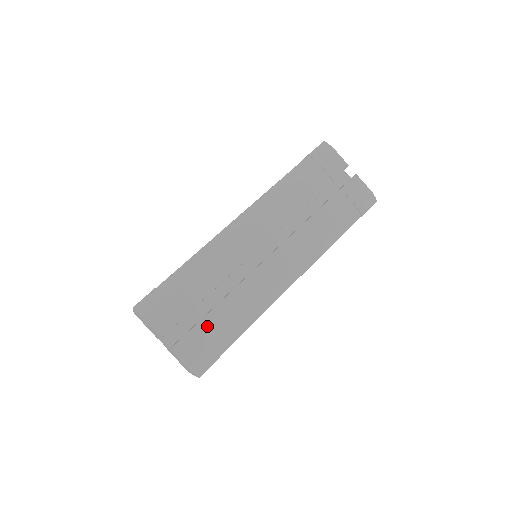
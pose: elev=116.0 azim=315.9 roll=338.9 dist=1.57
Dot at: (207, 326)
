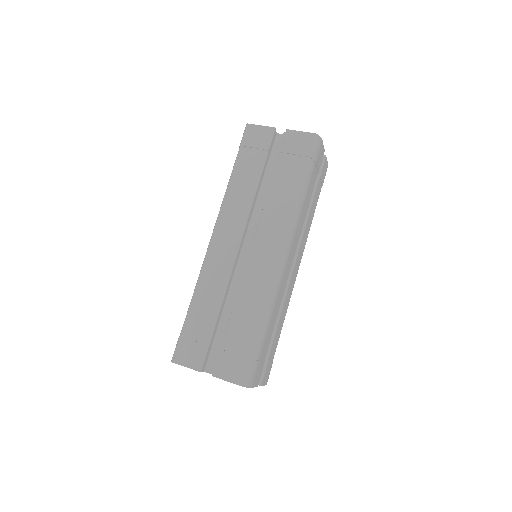
Dot at: (272, 352)
